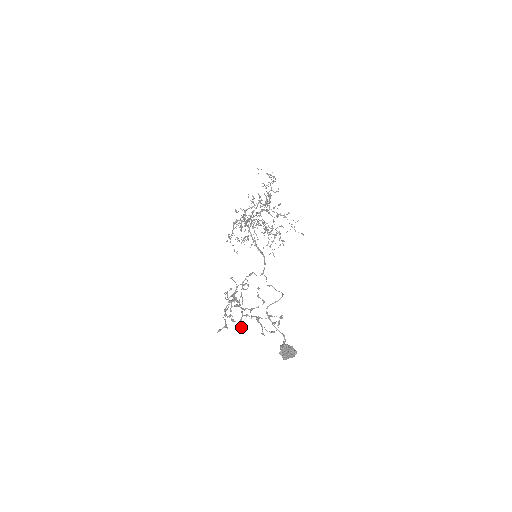
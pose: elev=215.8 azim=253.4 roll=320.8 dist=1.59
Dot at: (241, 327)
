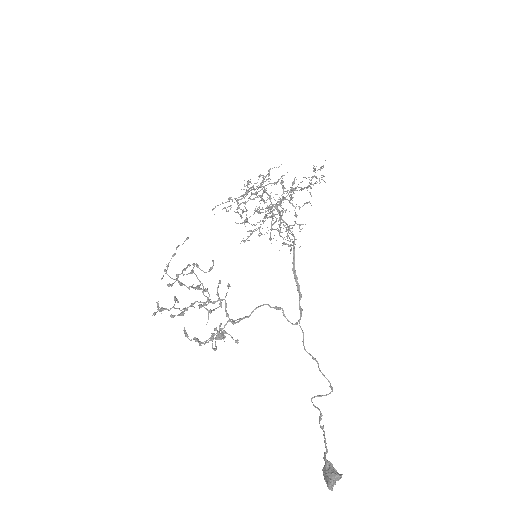
Dot at: (174, 316)
